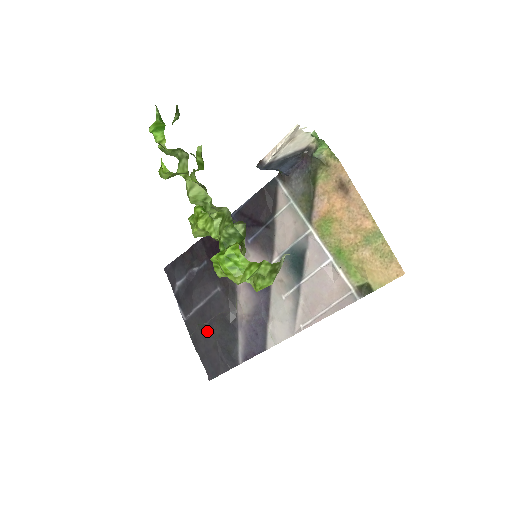
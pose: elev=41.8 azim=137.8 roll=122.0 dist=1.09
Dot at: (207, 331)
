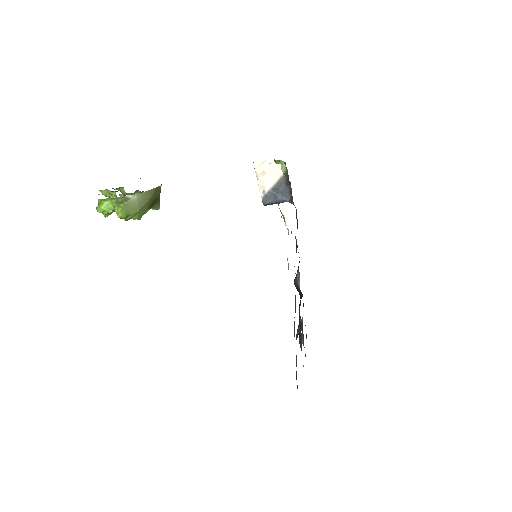
Dot at: occluded
